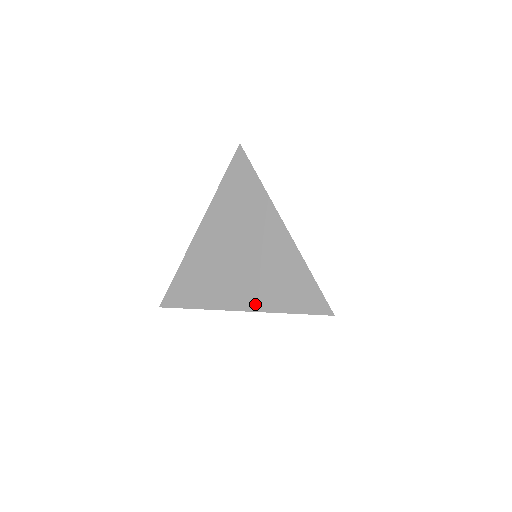
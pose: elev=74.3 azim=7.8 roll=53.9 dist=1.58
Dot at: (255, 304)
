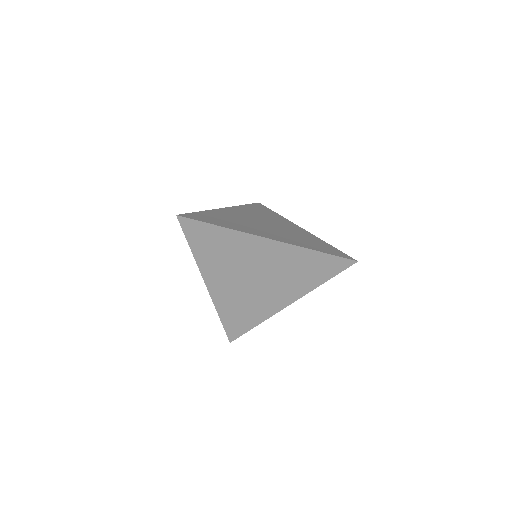
Dot at: (296, 295)
